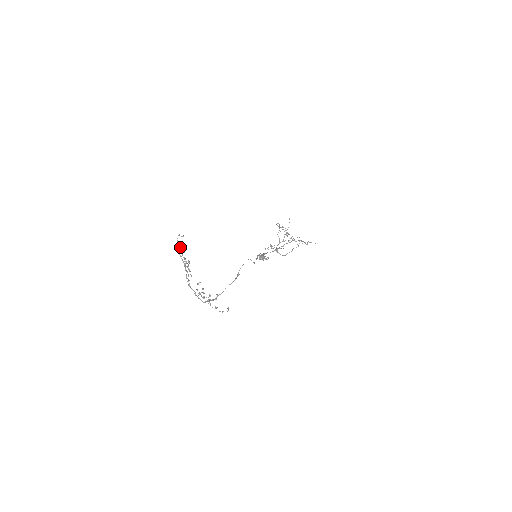
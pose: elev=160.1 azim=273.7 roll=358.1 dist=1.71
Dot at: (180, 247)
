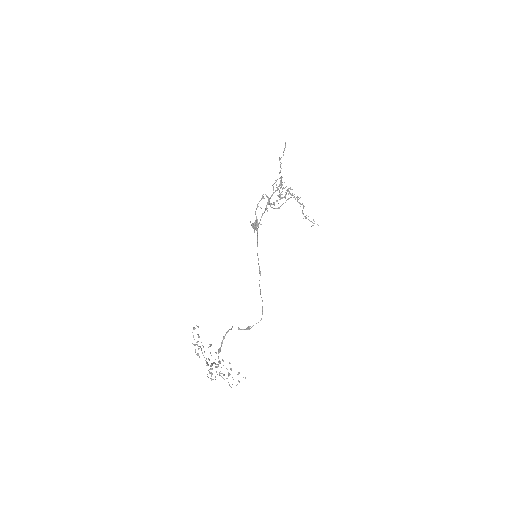
Dot at: (193, 328)
